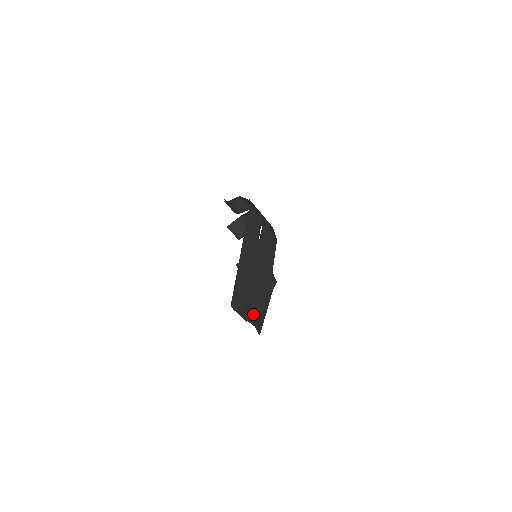
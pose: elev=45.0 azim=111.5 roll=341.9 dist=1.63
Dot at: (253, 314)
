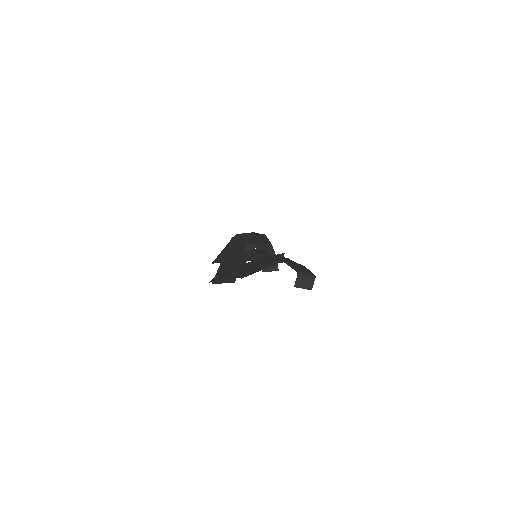
Dot at: (231, 273)
